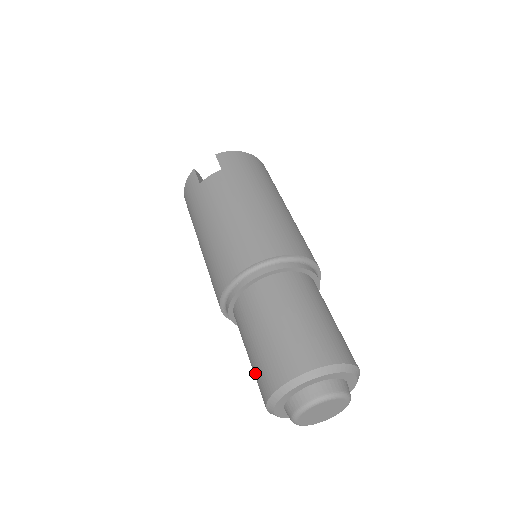
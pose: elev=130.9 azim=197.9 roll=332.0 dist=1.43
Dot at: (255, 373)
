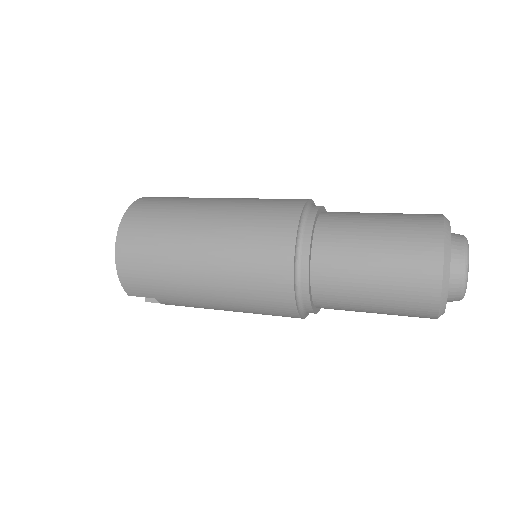
Dot at: (404, 223)
